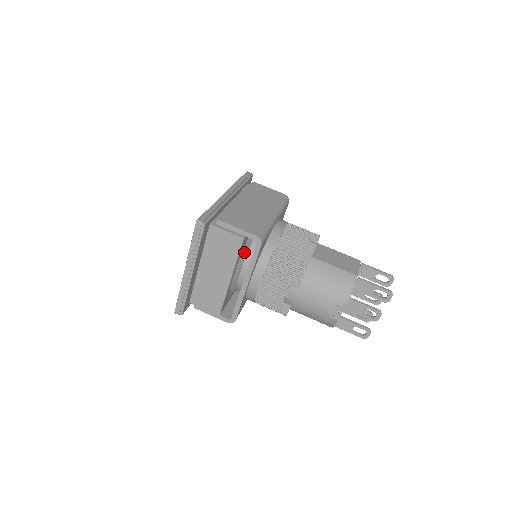
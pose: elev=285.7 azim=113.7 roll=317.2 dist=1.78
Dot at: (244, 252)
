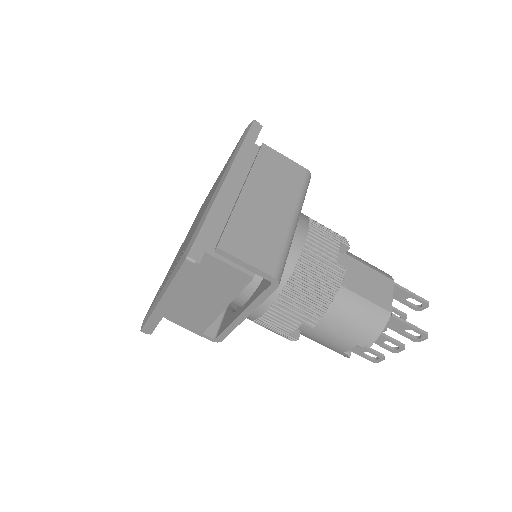
Dot at: occluded
